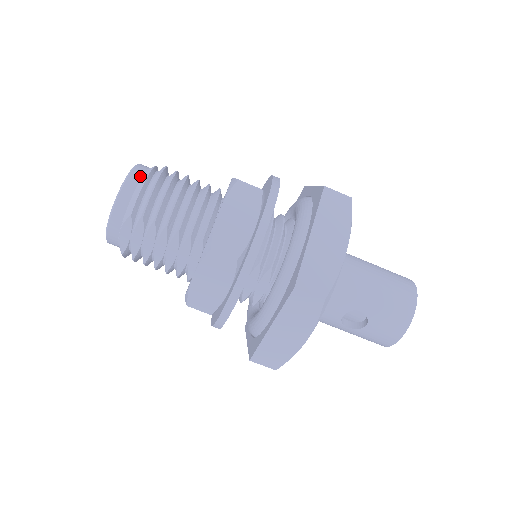
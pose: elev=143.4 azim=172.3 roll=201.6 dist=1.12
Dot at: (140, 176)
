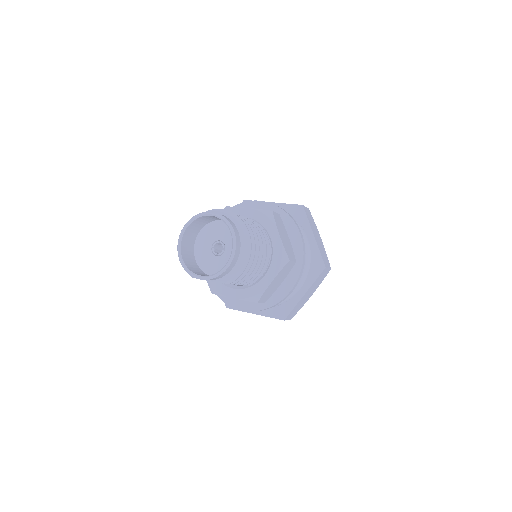
Dot at: (238, 257)
